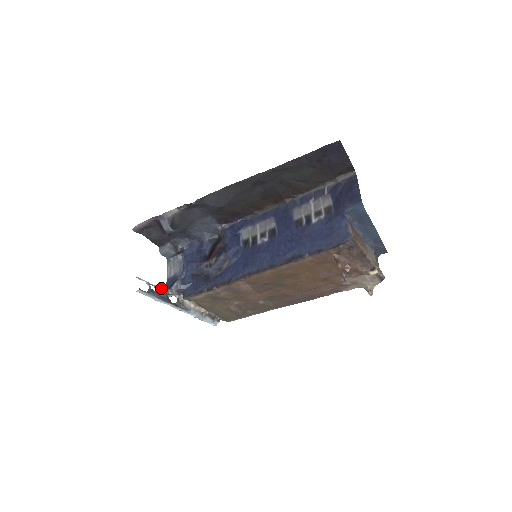
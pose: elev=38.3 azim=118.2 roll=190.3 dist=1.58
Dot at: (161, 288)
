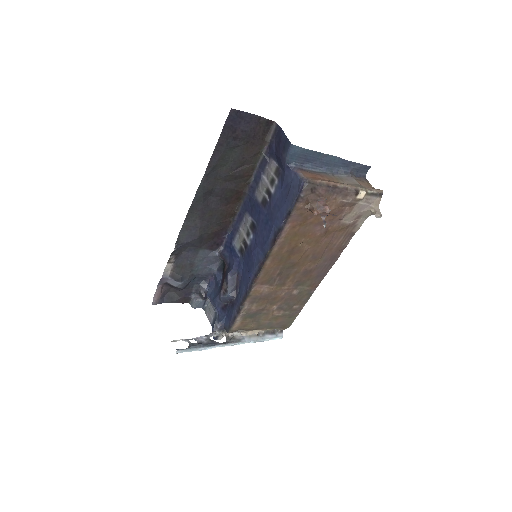
Dot at: (202, 337)
